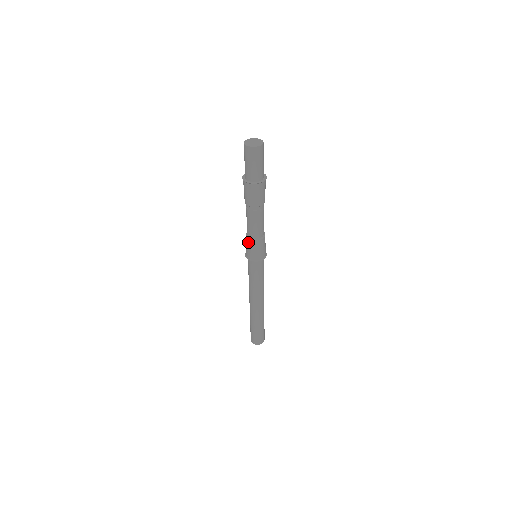
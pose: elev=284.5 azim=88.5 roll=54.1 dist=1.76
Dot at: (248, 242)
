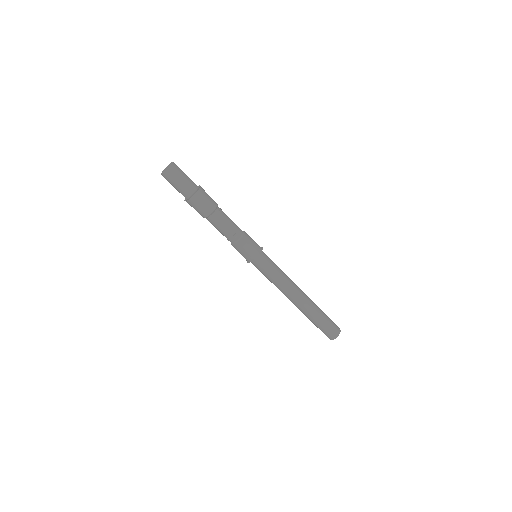
Dot at: (237, 247)
